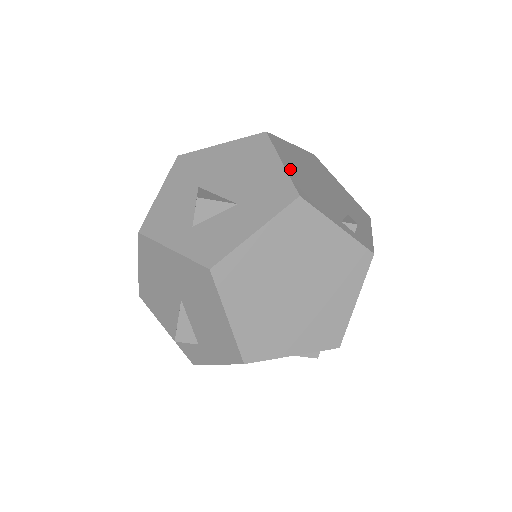
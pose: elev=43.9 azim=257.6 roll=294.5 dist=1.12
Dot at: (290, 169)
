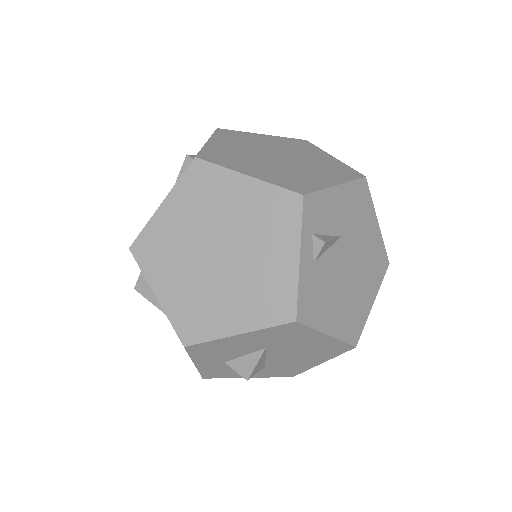
Dot at: occluded
